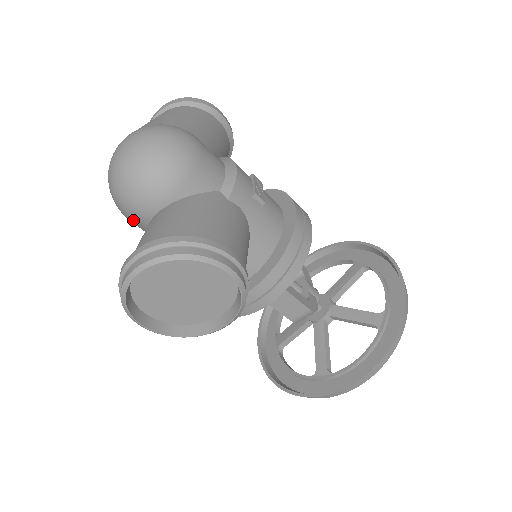
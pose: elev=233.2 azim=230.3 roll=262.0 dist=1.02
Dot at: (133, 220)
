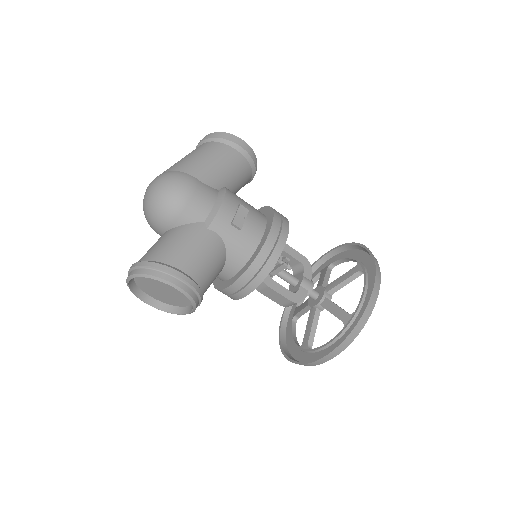
Dot at: occluded
